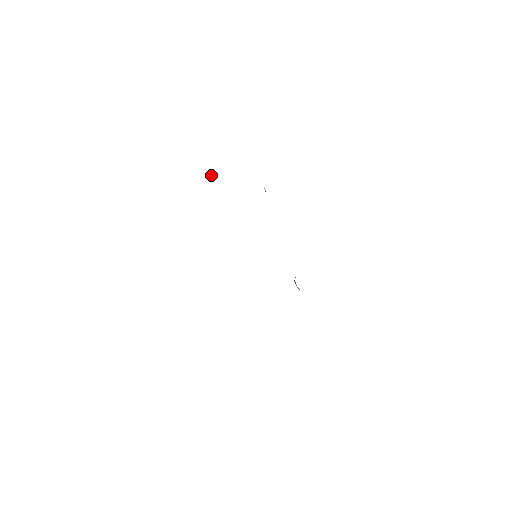
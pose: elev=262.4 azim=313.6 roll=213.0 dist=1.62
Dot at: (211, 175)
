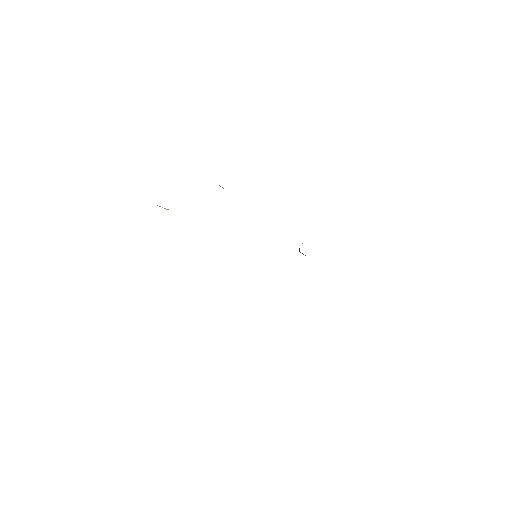
Dot at: occluded
